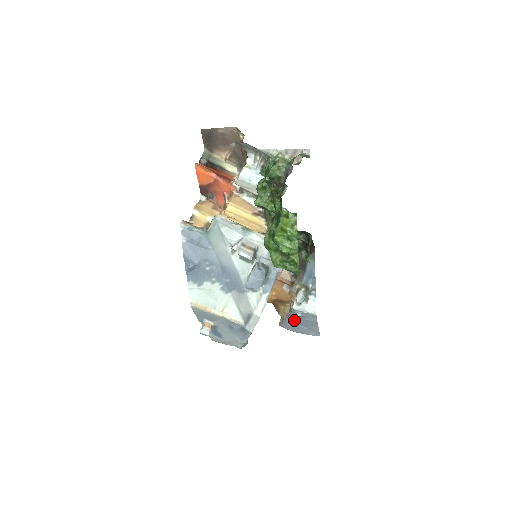
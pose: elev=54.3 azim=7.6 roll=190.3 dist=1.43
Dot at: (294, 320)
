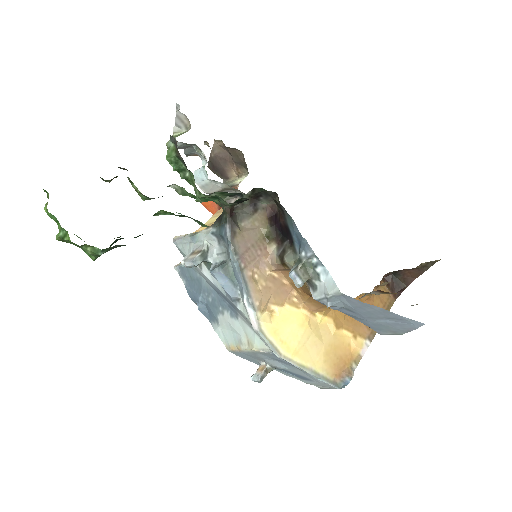
Dot at: (357, 316)
